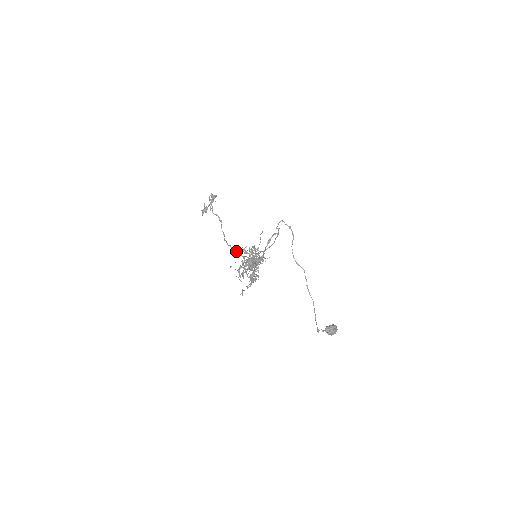
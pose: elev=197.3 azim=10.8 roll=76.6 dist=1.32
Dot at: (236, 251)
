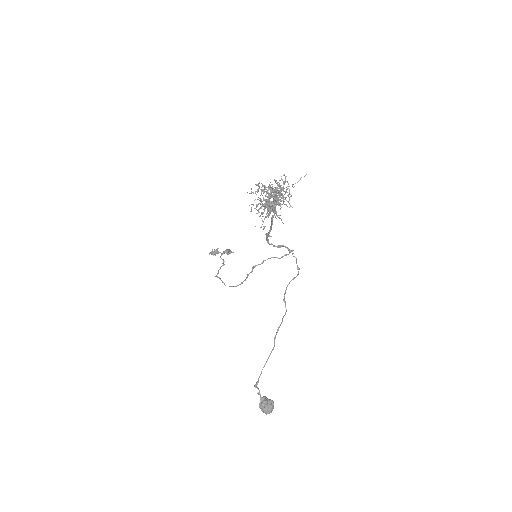
Dot at: occluded
